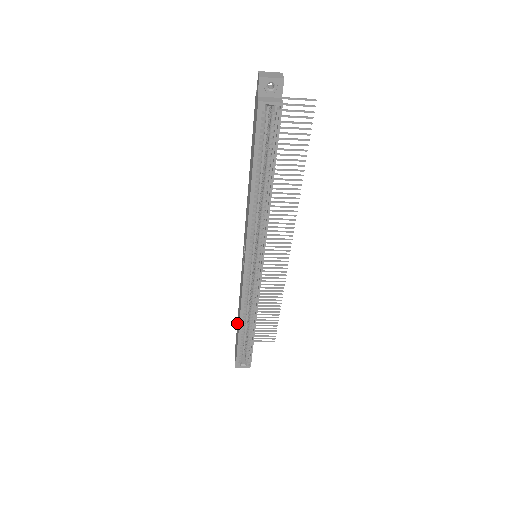
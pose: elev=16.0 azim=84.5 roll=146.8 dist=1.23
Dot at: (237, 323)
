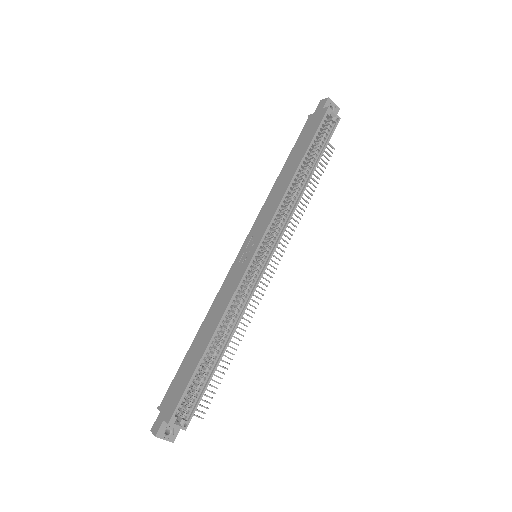
Dot at: (186, 357)
